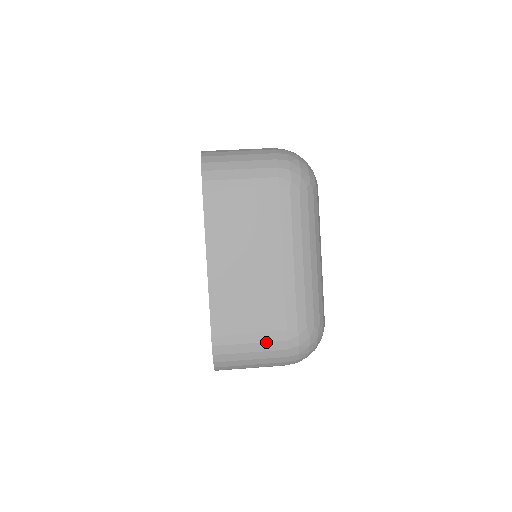
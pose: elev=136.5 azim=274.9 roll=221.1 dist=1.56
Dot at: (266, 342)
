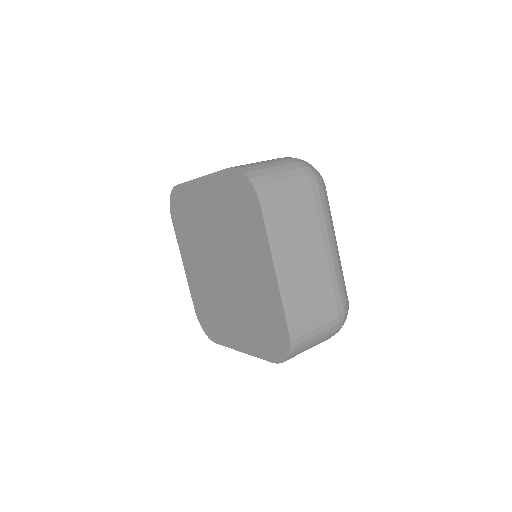
Dot at: (325, 323)
